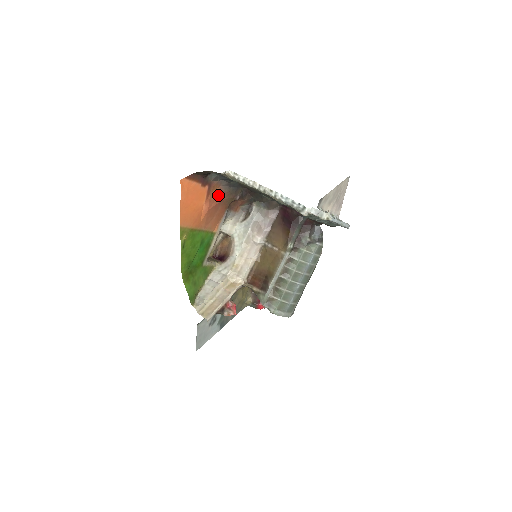
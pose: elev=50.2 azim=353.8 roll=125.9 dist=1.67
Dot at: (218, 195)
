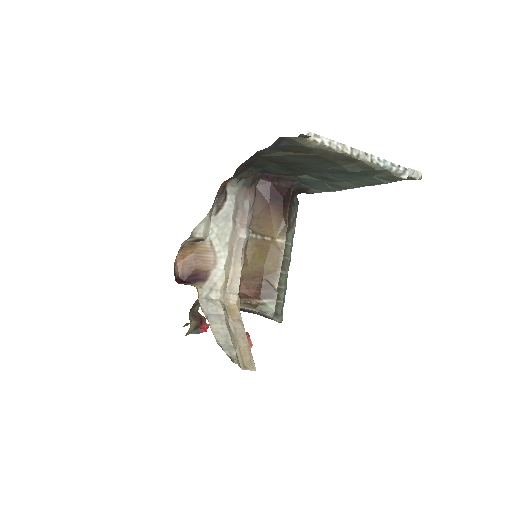
Dot at: occluded
